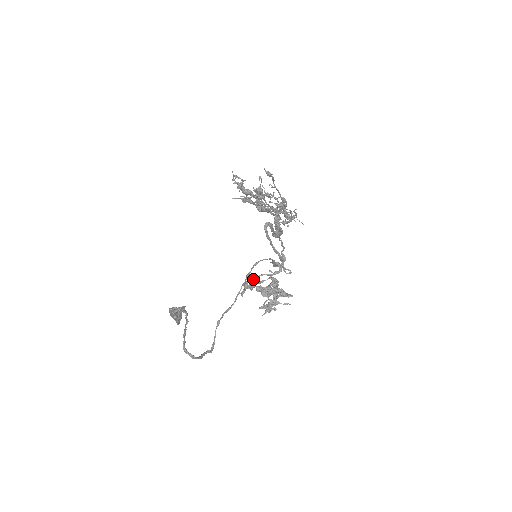
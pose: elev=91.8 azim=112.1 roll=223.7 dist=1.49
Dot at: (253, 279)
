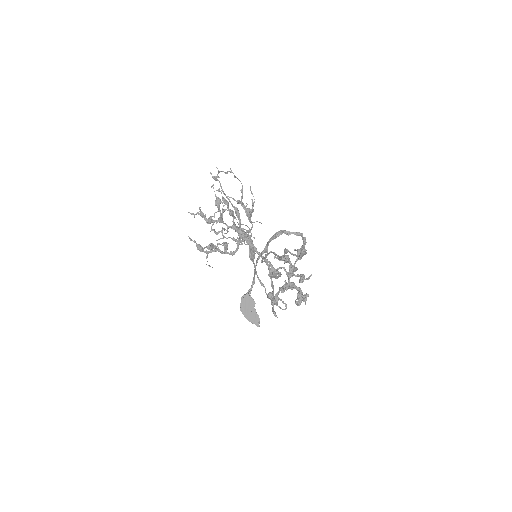
Dot at: (271, 275)
